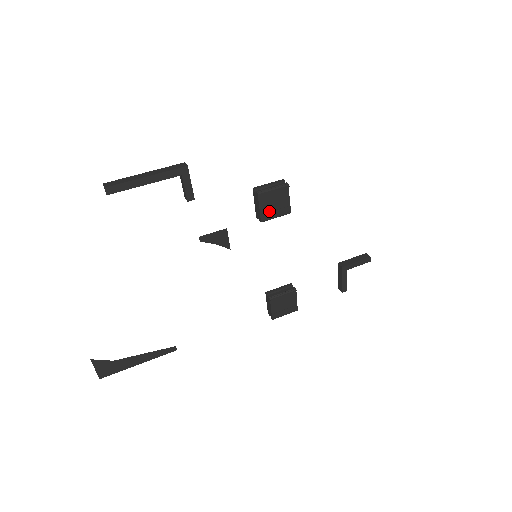
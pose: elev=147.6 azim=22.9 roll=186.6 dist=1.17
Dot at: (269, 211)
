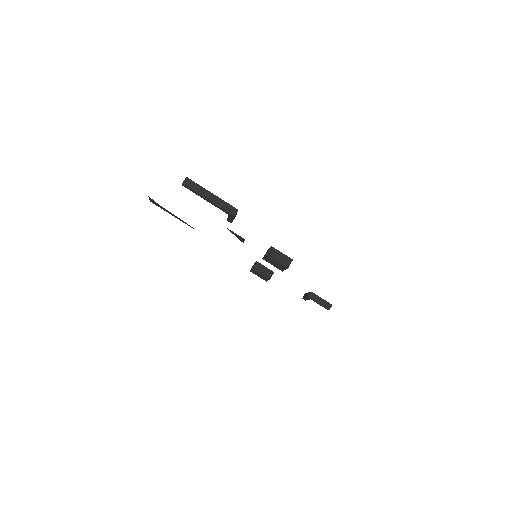
Dot at: (270, 261)
